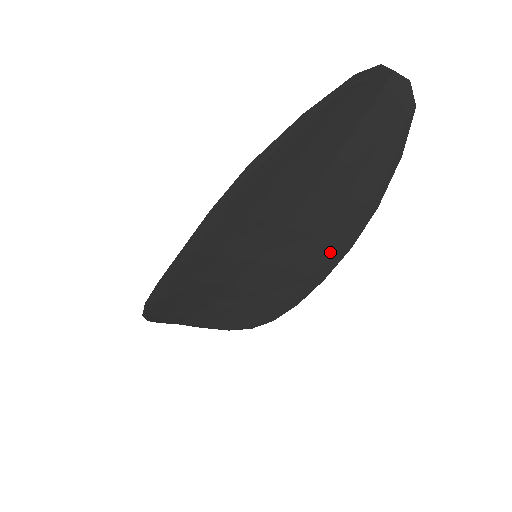
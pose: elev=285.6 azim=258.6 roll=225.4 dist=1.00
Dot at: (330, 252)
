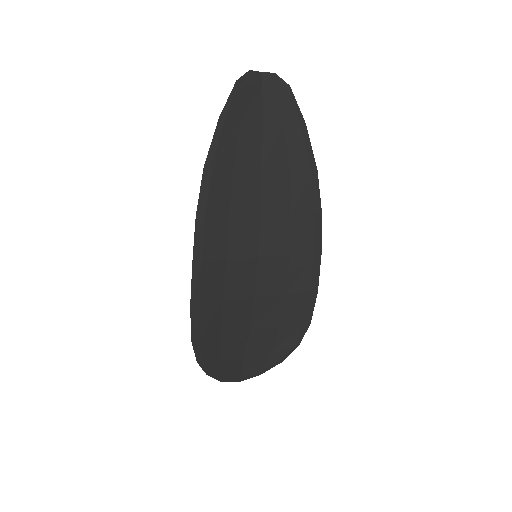
Dot at: (308, 224)
